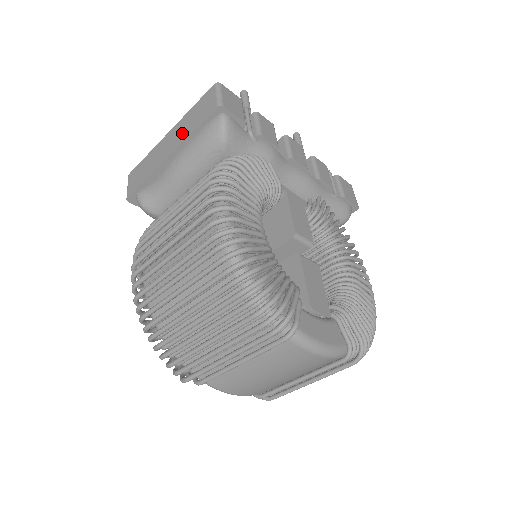
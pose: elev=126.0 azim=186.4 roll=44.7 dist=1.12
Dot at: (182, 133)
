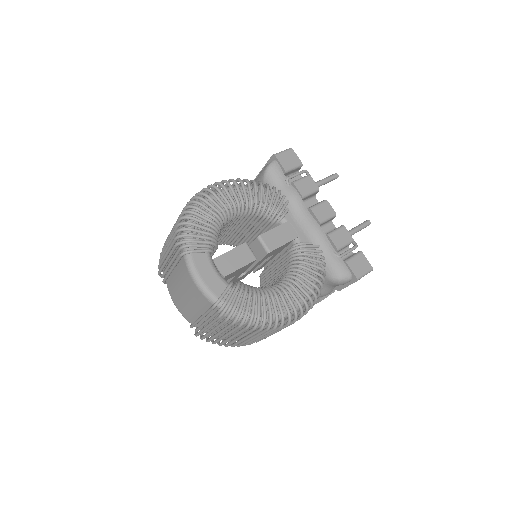
Dot at: occluded
